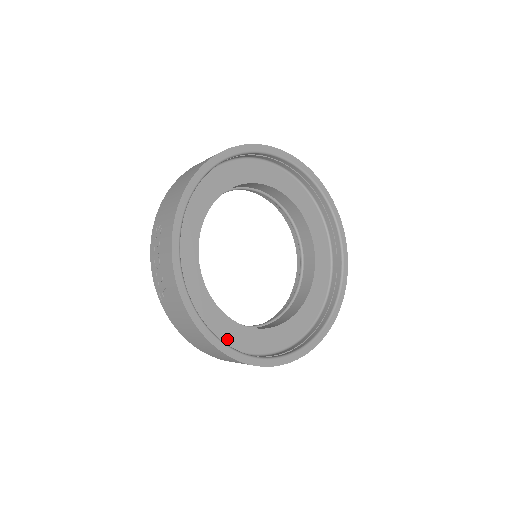
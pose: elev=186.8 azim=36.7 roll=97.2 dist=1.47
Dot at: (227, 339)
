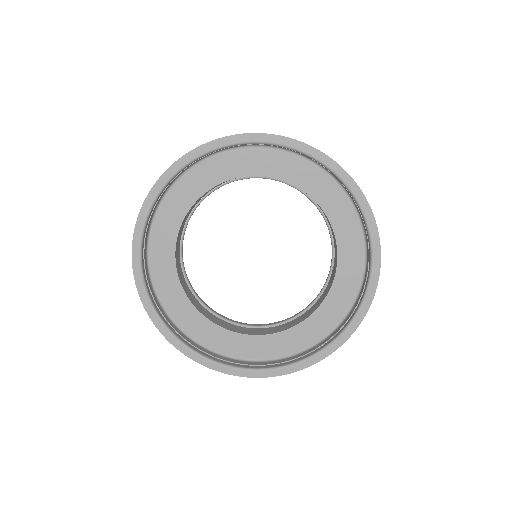
Dot at: (210, 342)
